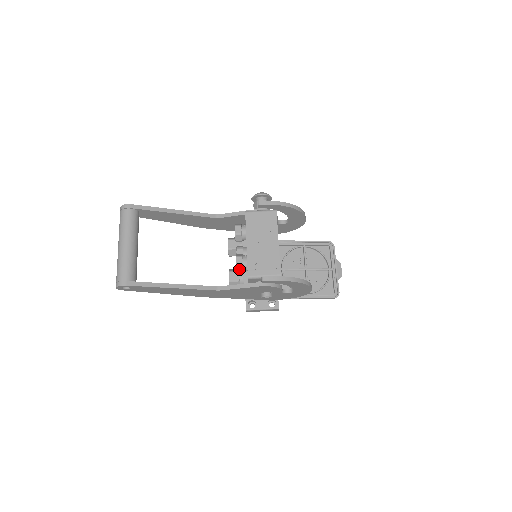
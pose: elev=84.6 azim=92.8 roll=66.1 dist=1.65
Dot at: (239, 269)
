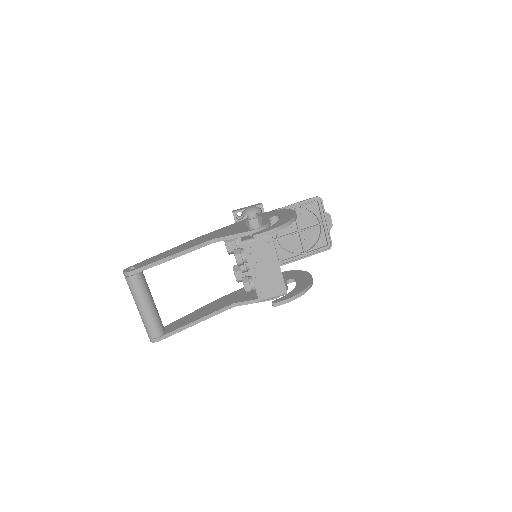
Dot at: (249, 292)
